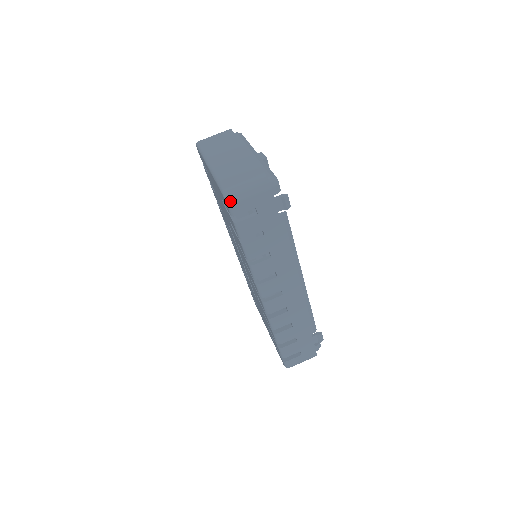
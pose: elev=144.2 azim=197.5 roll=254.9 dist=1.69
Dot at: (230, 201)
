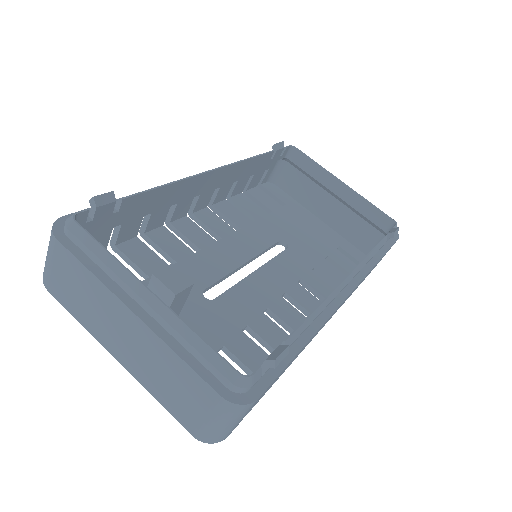
Dot at: occluded
